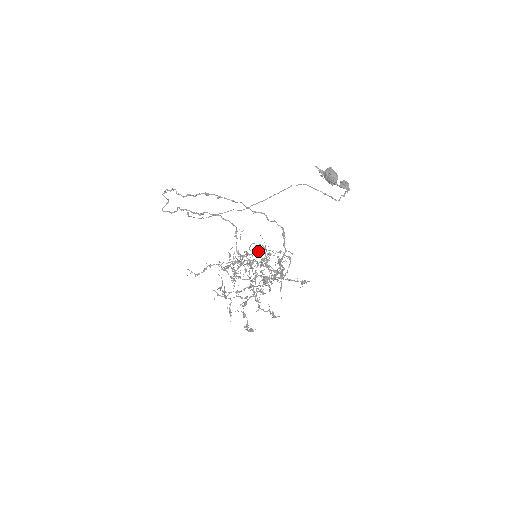
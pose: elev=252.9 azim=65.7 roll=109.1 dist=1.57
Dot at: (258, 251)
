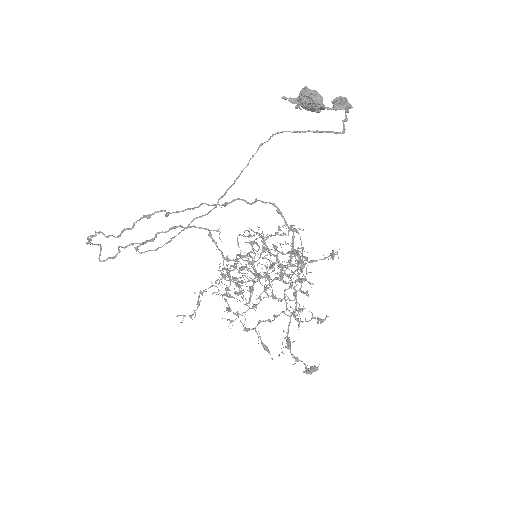
Dot at: occluded
